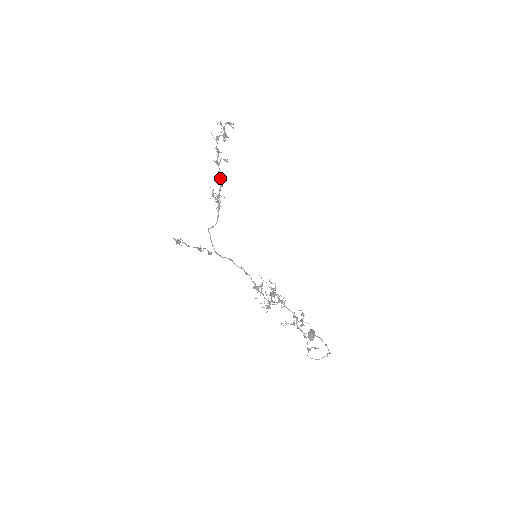
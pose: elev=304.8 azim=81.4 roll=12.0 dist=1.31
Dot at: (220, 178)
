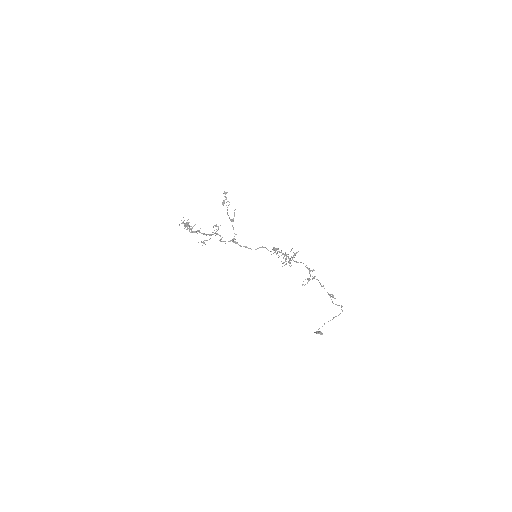
Dot at: (203, 233)
